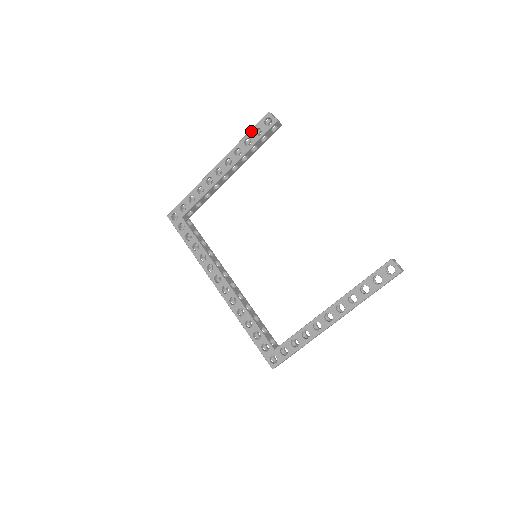
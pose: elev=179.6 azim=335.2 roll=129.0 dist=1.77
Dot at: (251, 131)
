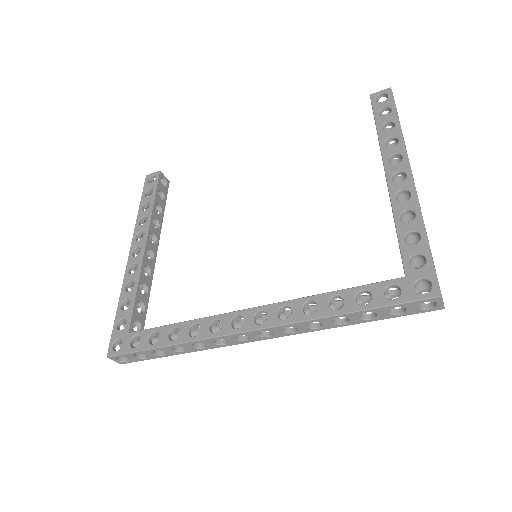
Dot at: (142, 198)
